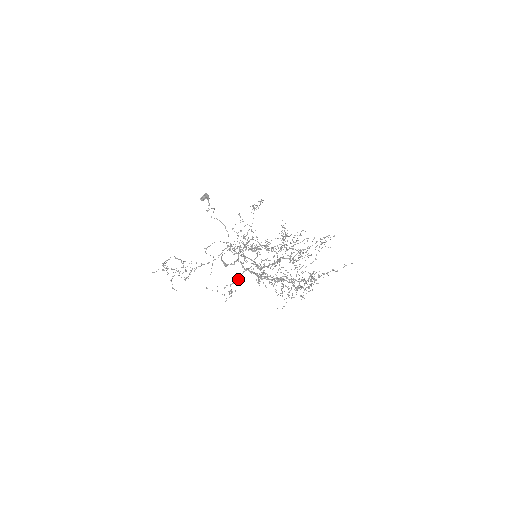
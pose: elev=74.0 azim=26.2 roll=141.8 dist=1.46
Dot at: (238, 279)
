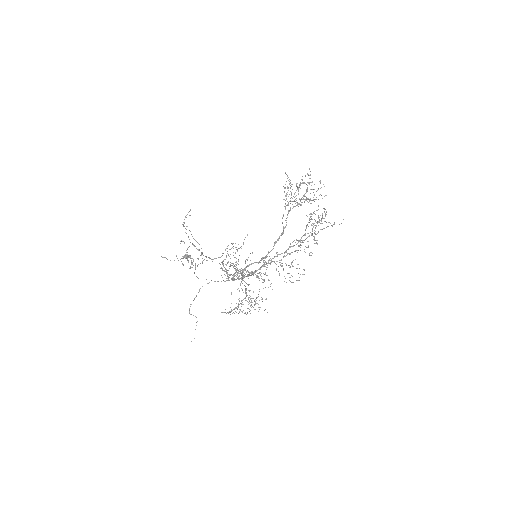
Dot at: occluded
